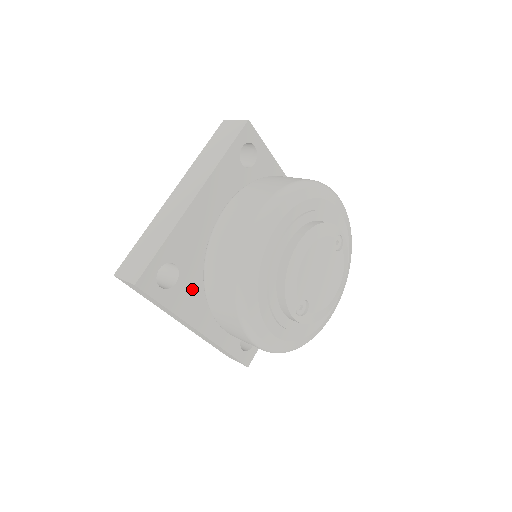
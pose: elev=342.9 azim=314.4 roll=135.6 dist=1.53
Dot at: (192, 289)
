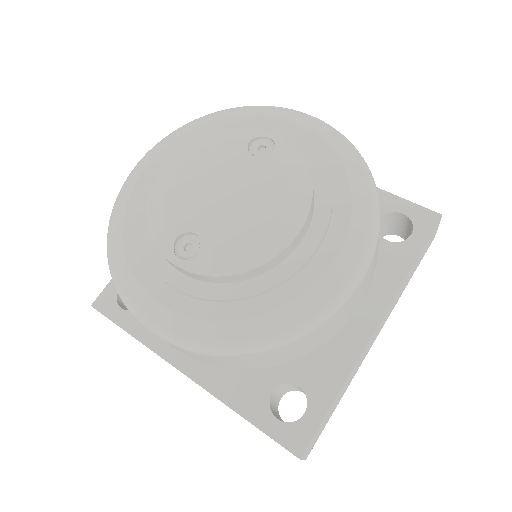
Dot at: occluded
